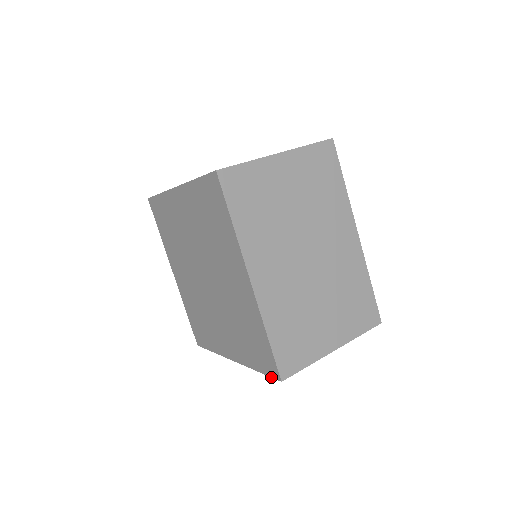
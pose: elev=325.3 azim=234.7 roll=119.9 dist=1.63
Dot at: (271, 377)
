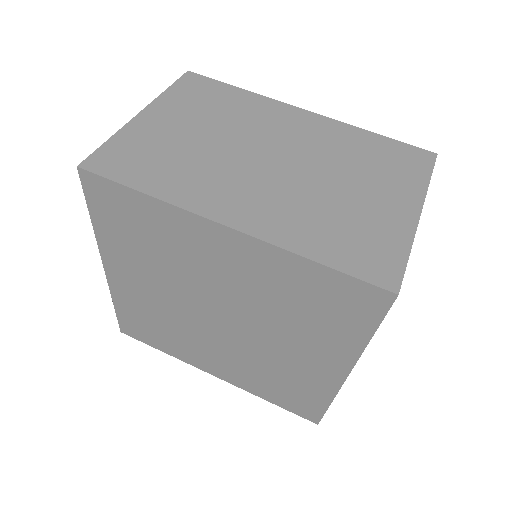
Dot at: occluded
